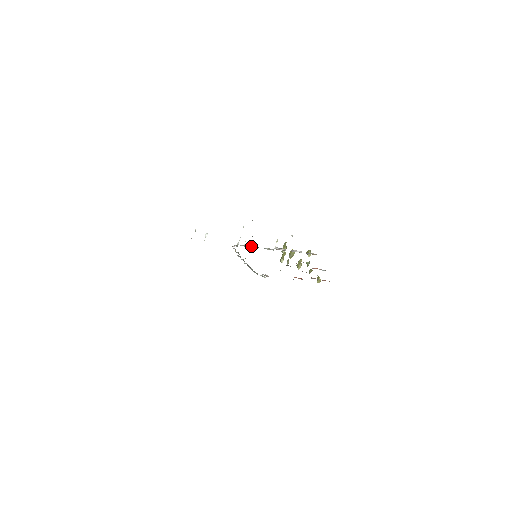
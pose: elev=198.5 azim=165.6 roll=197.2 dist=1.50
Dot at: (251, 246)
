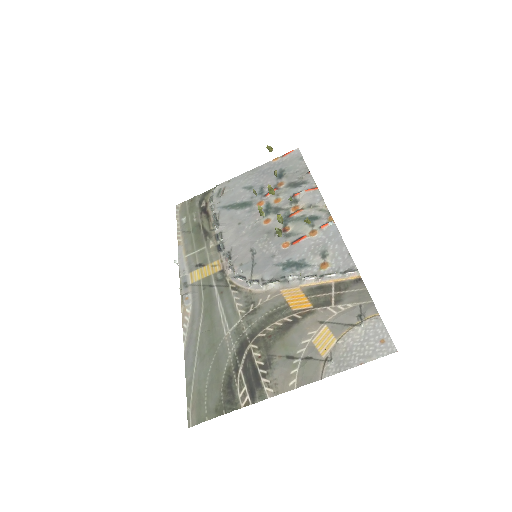
Dot at: (273, 288)
